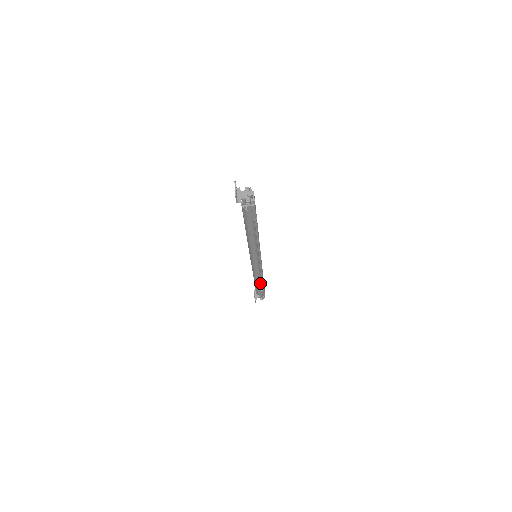
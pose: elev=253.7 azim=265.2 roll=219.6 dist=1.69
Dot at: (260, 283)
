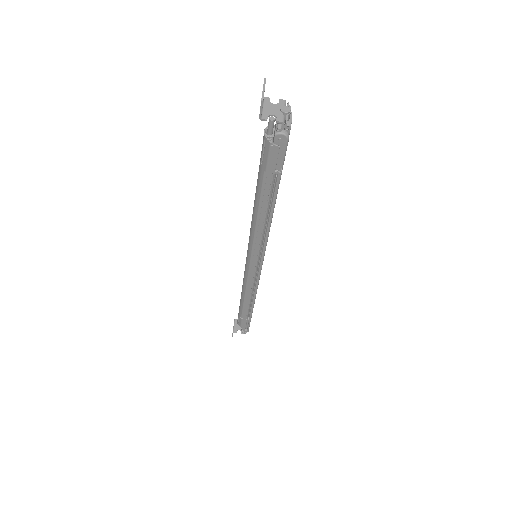
Dot at: (248, 306)
